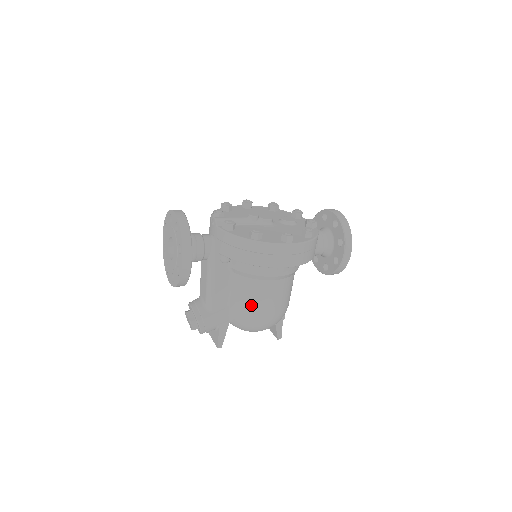
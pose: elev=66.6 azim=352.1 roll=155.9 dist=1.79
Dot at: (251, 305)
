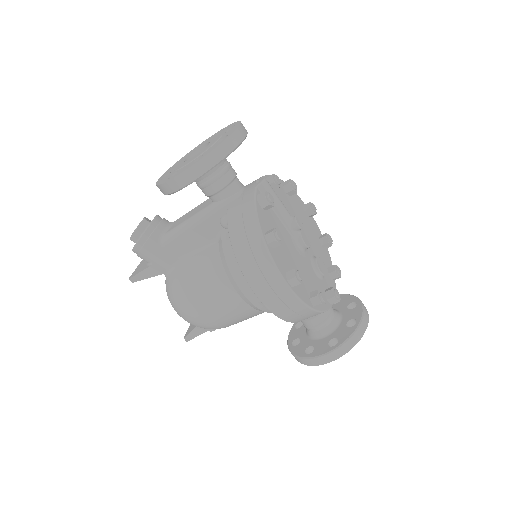
Dot at: (195, 285)
